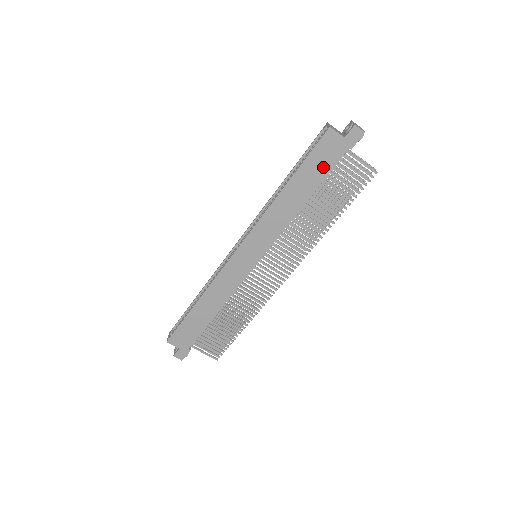
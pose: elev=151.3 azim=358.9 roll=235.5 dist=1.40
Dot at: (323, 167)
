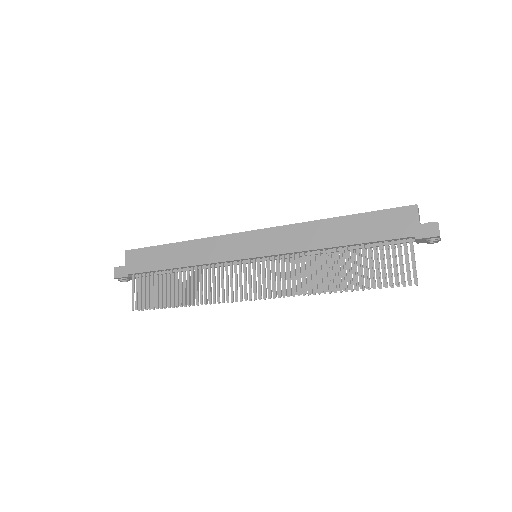
Dot at: (379, 231)
